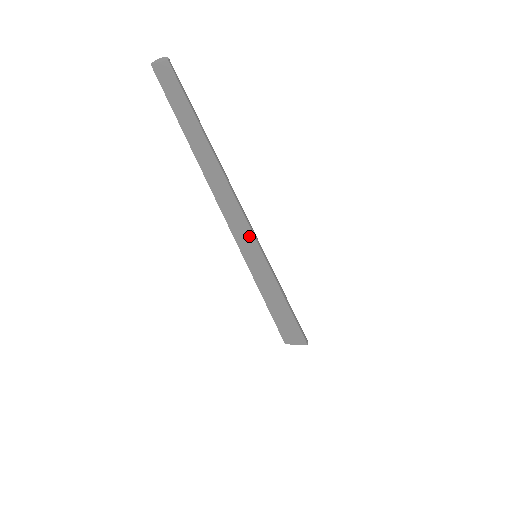
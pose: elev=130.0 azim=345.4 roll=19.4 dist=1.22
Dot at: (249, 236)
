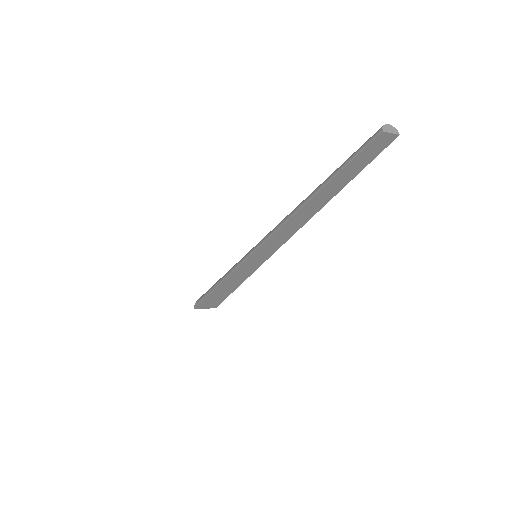
Dot at: (276, 246)
